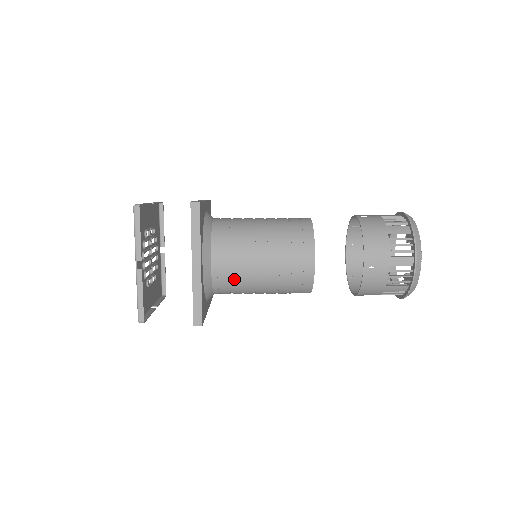
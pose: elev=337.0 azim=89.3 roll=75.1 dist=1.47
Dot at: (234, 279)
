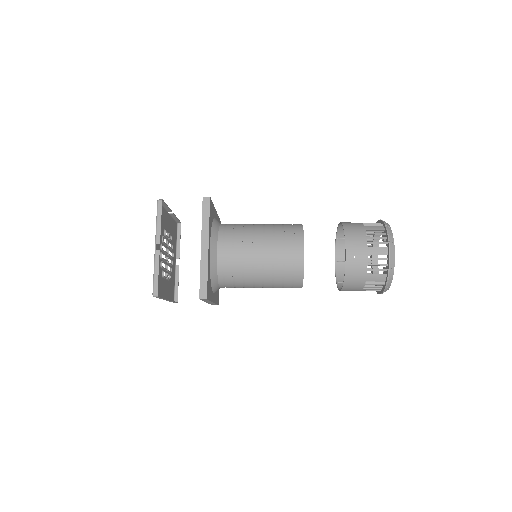
Dot at: (236, 266)
